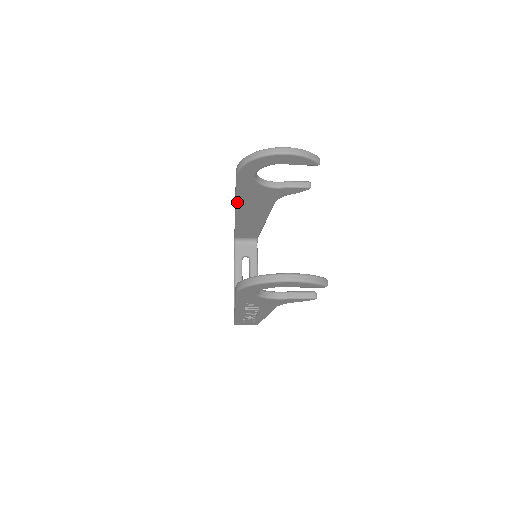
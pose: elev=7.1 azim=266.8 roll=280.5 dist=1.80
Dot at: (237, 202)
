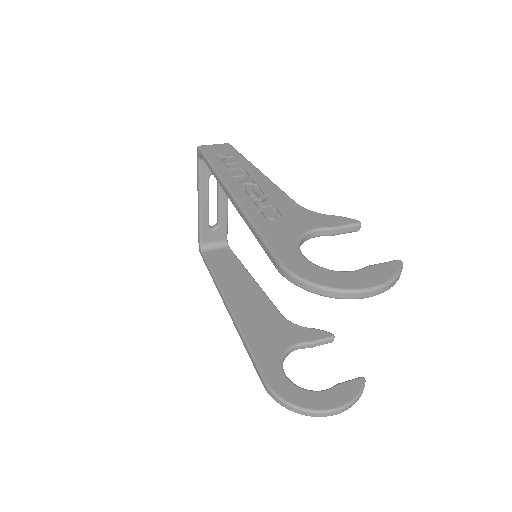
Dot at: occluded
